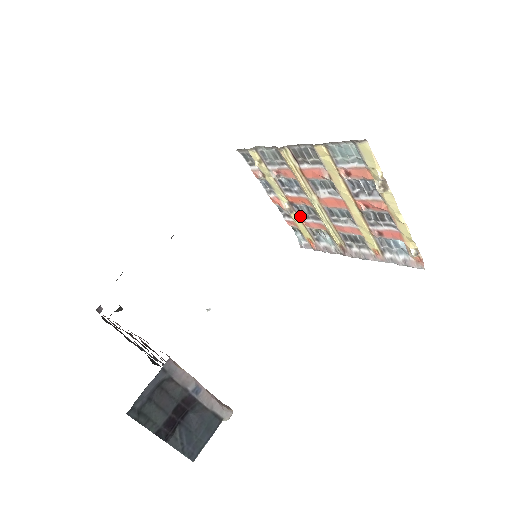
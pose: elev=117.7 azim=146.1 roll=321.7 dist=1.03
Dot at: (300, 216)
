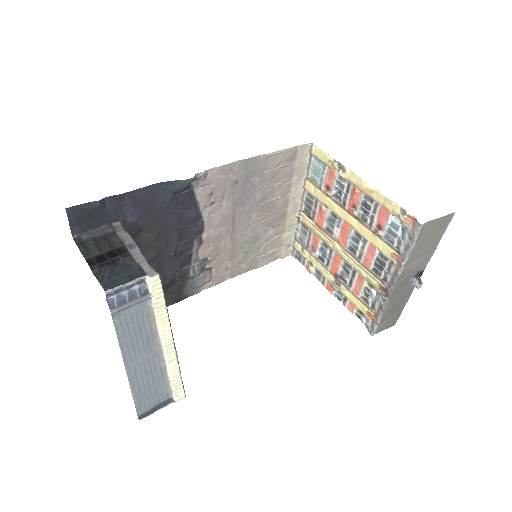
Dot at: (348, 287)
